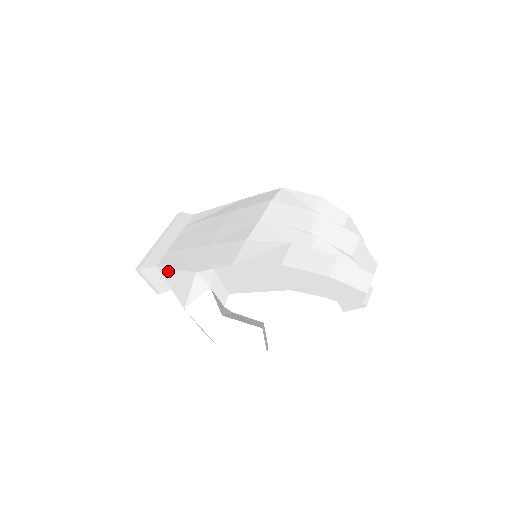
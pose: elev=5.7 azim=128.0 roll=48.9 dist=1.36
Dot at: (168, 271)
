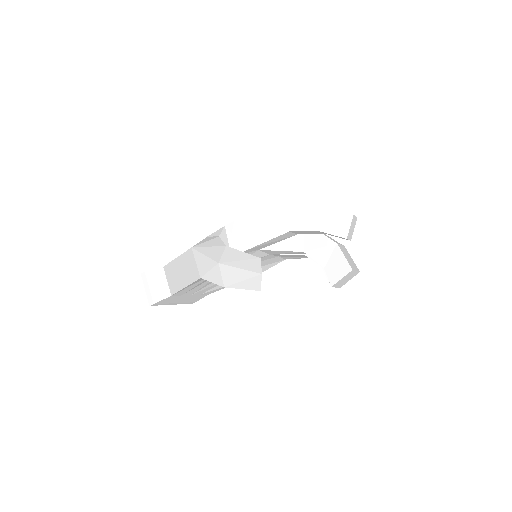
Dot at: occluded
